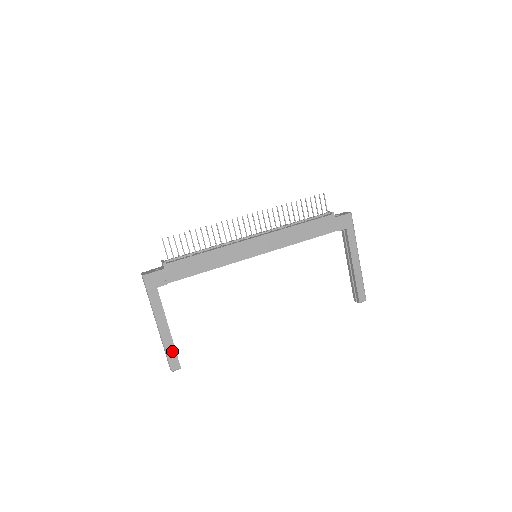
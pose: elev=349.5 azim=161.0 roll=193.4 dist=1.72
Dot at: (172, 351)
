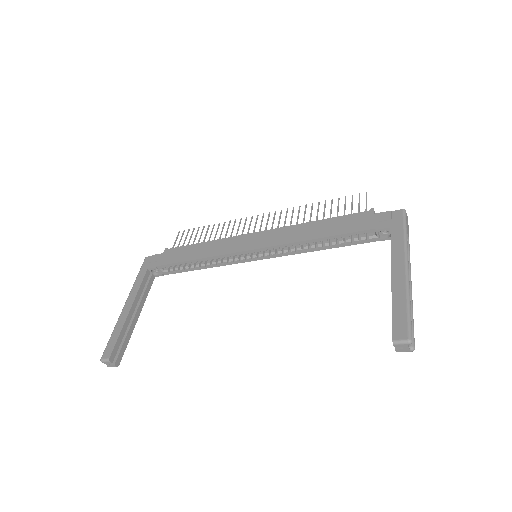
Dot at: (116, 335)
